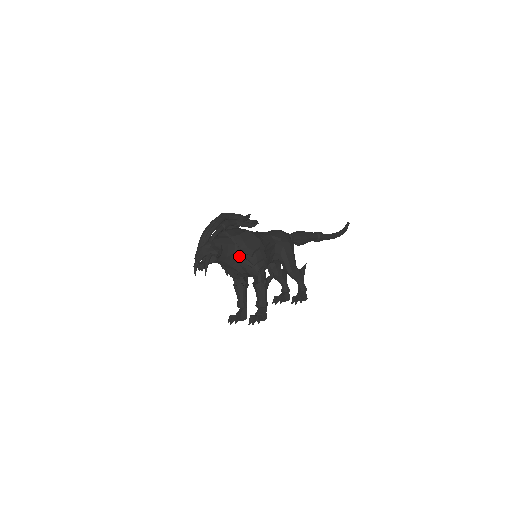
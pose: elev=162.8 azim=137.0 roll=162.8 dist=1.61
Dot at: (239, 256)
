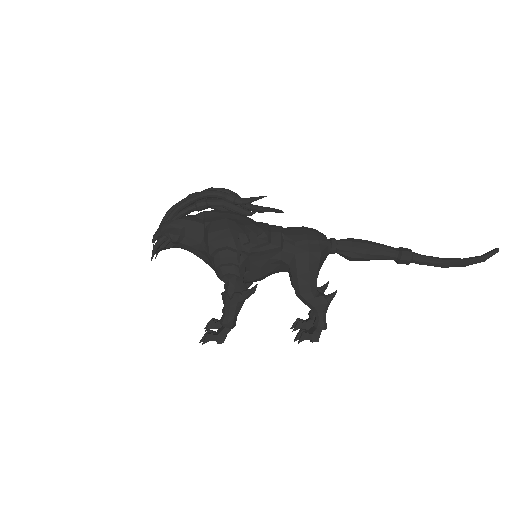
Dot at: (206, 249)
